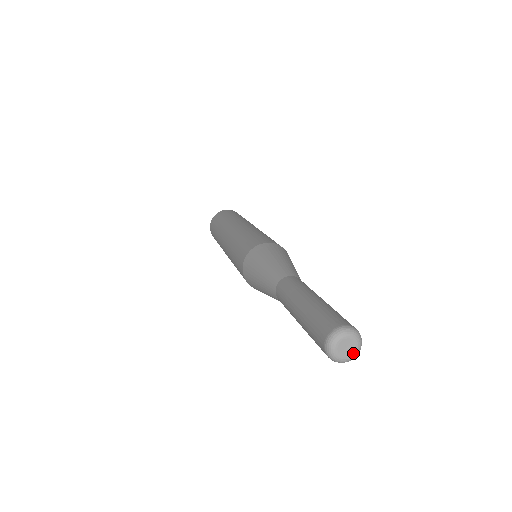
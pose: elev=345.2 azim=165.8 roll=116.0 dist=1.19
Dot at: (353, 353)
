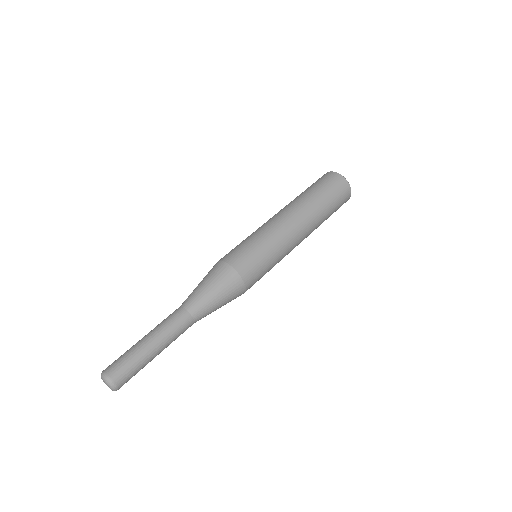
Dot at: (110, 388)
